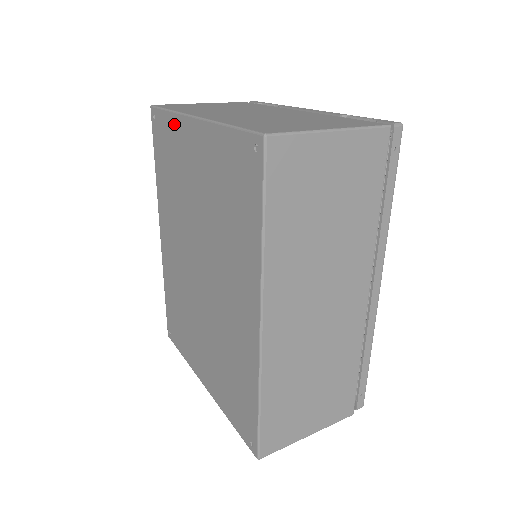
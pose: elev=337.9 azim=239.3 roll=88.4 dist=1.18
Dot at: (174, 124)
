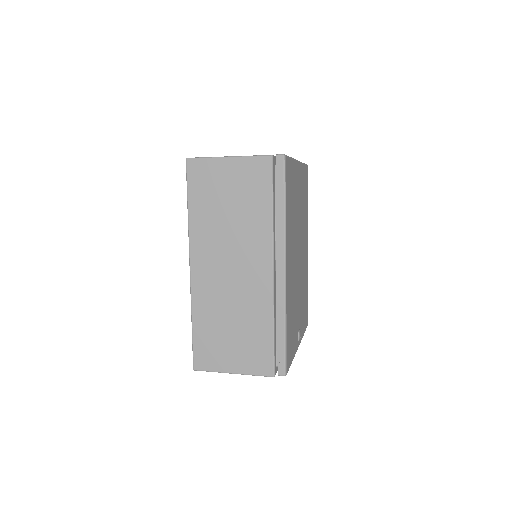
Dot at: occluded
